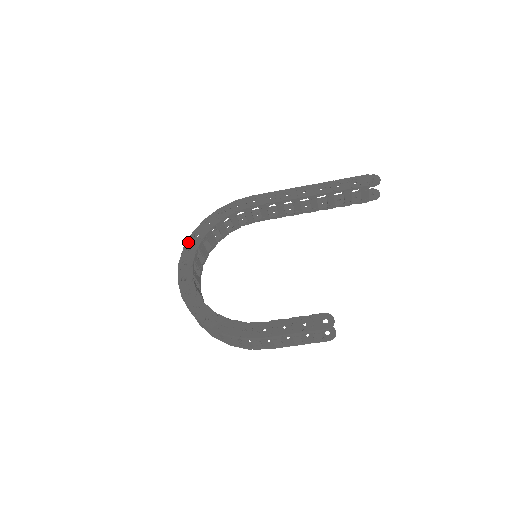
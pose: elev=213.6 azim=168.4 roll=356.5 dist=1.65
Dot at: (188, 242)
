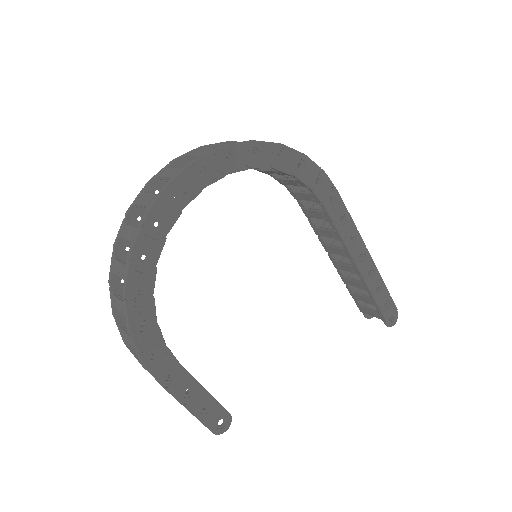
Dot at: (236, 147)
